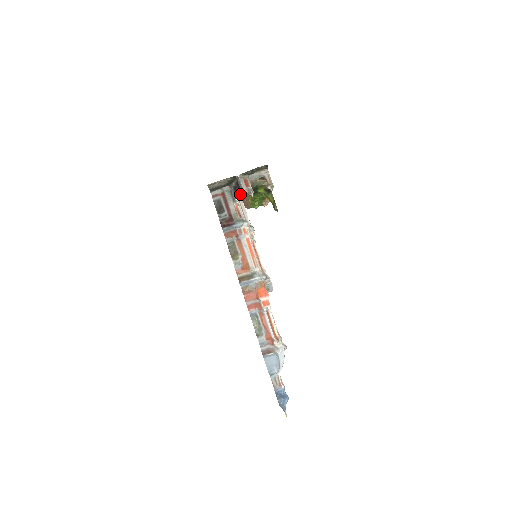
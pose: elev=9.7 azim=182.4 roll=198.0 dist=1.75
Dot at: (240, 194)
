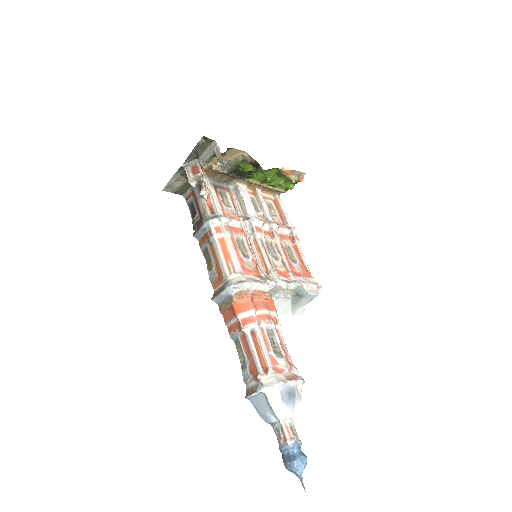
Dot at: (235, 182)
